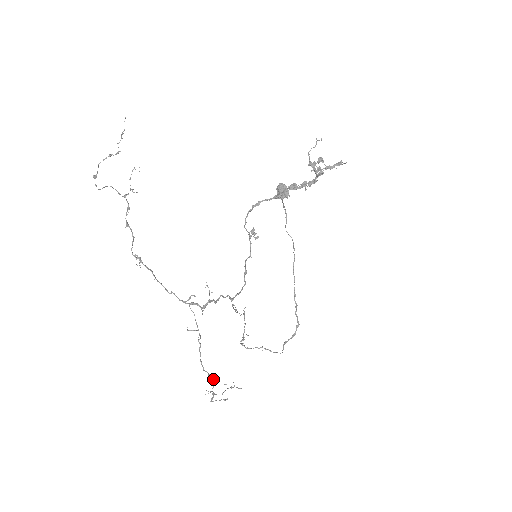
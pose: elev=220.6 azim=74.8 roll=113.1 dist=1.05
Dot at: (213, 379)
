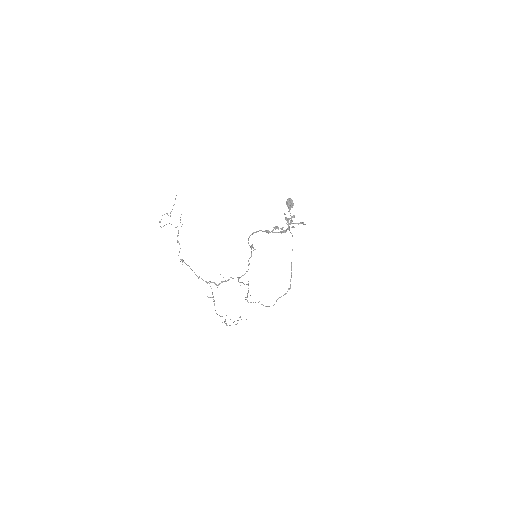
Dot at: occluded
